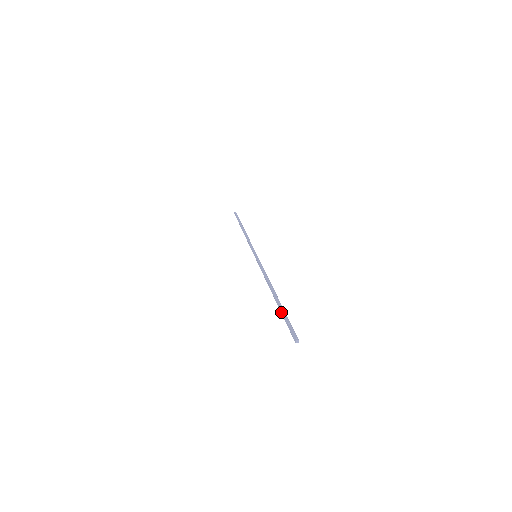
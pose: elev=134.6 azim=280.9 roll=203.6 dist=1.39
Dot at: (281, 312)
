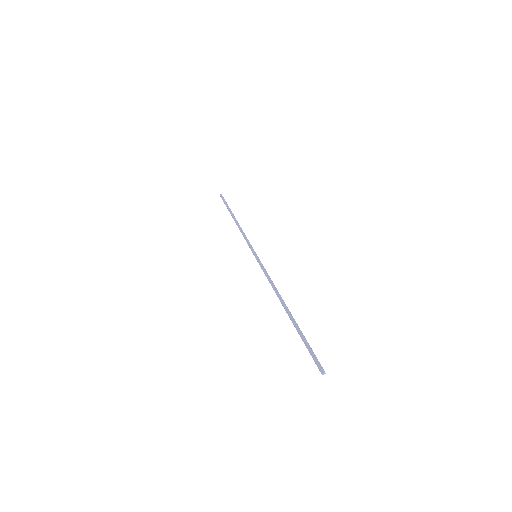
Dot at: (299, 334)
